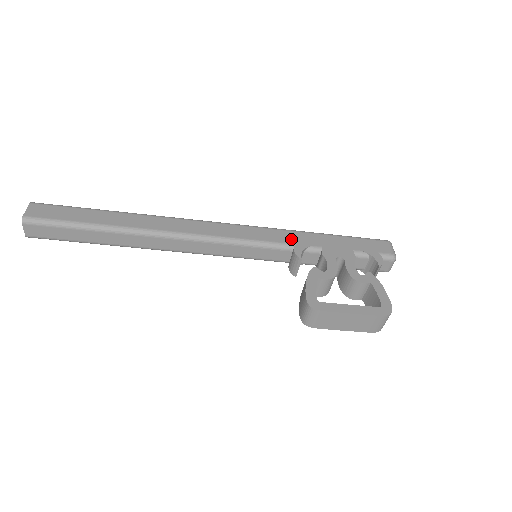
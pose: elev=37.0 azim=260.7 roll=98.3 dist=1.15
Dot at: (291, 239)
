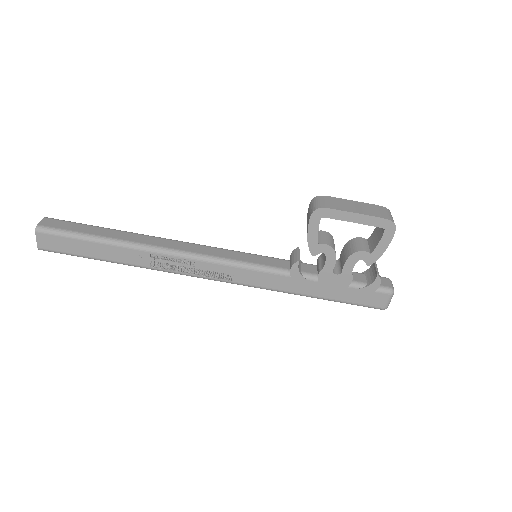
Dot at: occluded
